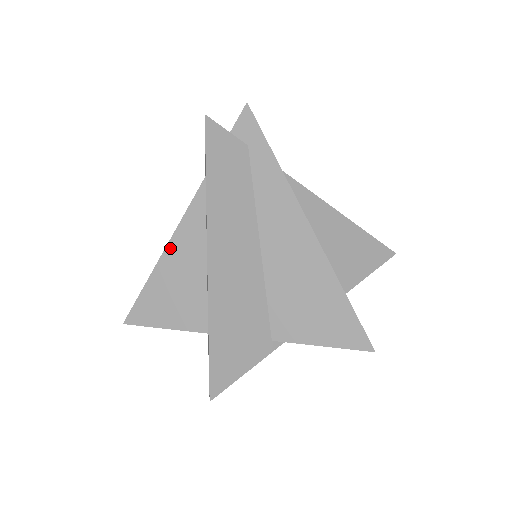
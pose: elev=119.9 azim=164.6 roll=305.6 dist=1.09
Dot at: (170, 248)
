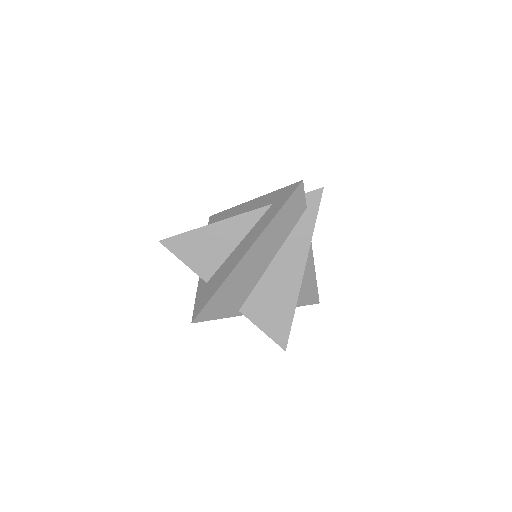
Dot at: (222, 223)
